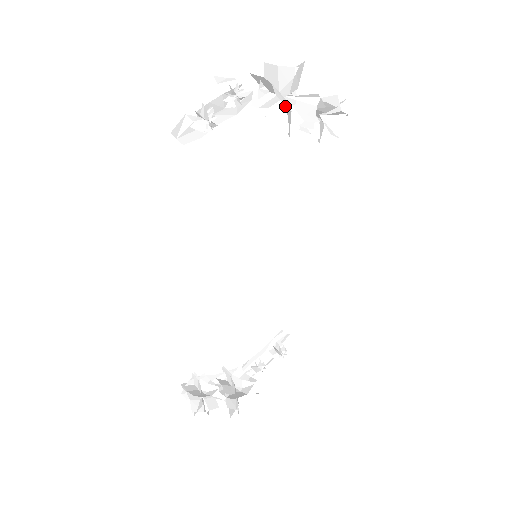
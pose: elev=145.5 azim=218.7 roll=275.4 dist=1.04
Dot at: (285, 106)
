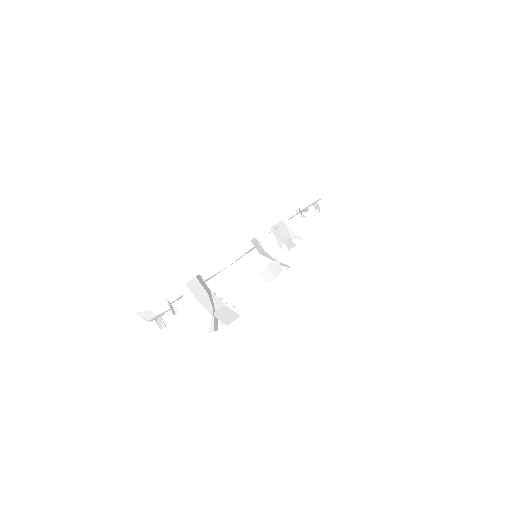
Dot at: occluded
